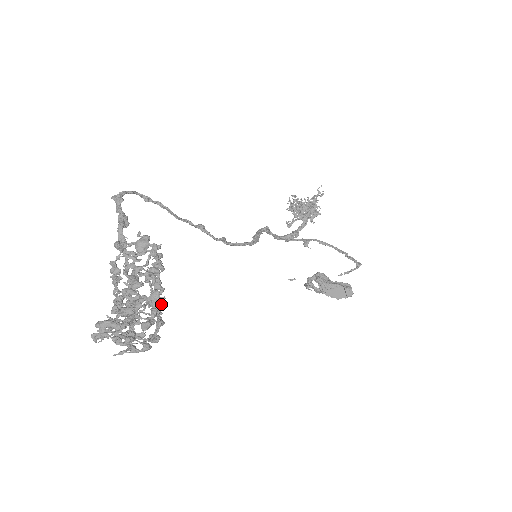
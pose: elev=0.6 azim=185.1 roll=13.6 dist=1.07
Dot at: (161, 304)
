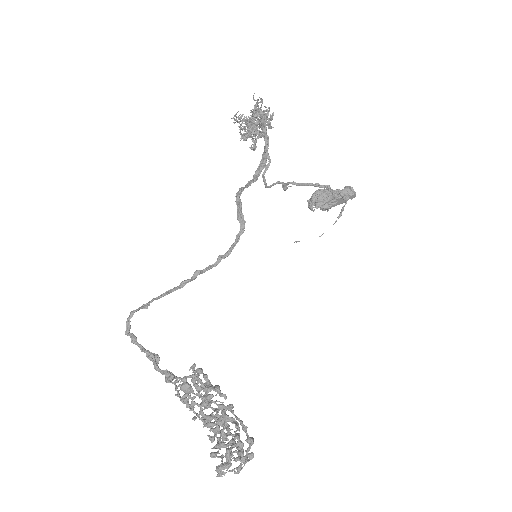
Dot at: (236, 428)
